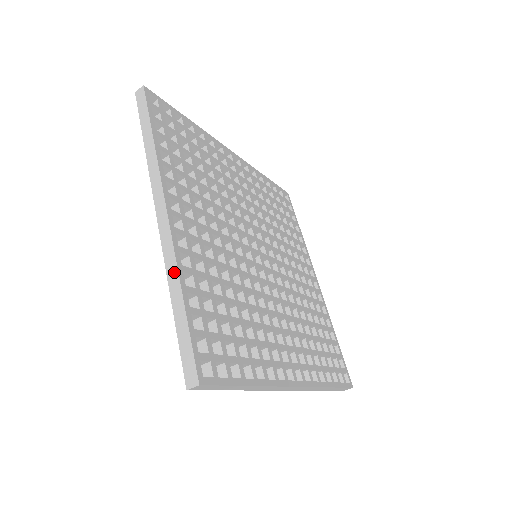
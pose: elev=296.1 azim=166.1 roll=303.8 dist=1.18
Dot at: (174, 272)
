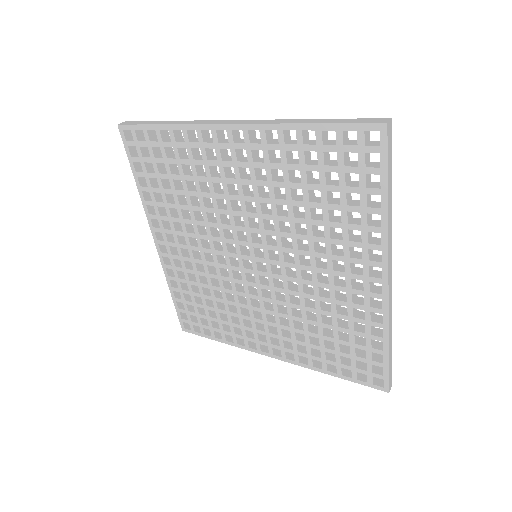
Dot at: (286, 120)
